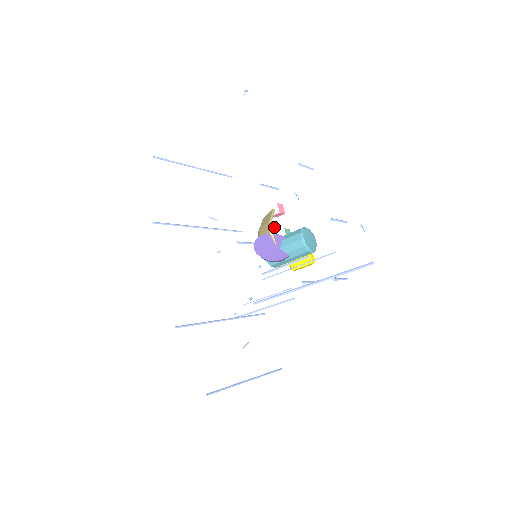
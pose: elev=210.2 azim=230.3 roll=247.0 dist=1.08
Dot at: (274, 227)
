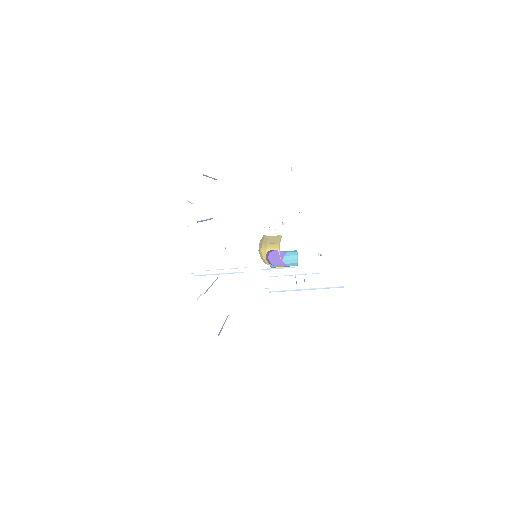
Dot at: occluded
